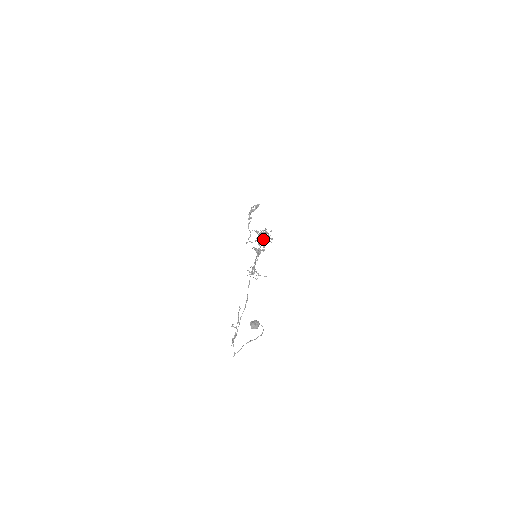
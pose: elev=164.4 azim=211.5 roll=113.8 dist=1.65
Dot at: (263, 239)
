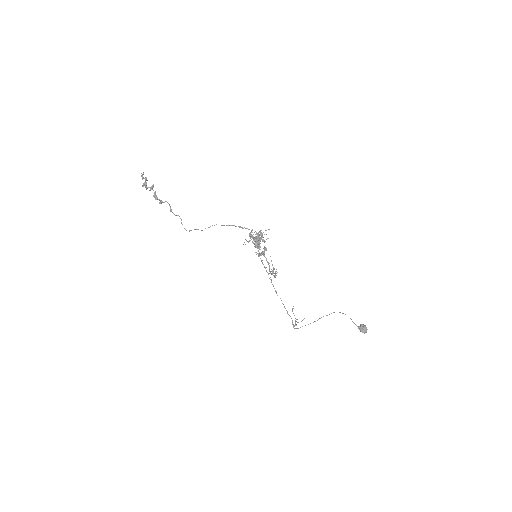
Dot at: (254, 239)
